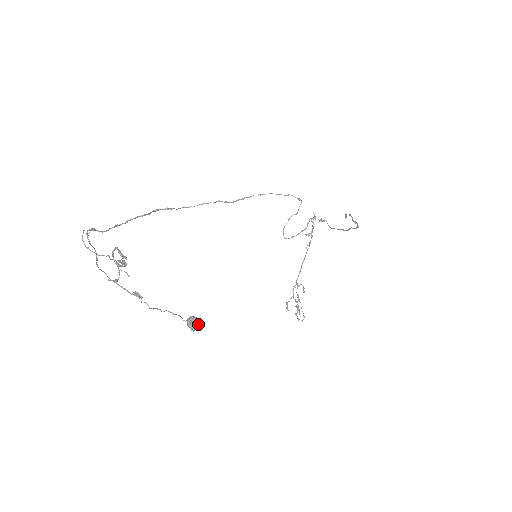
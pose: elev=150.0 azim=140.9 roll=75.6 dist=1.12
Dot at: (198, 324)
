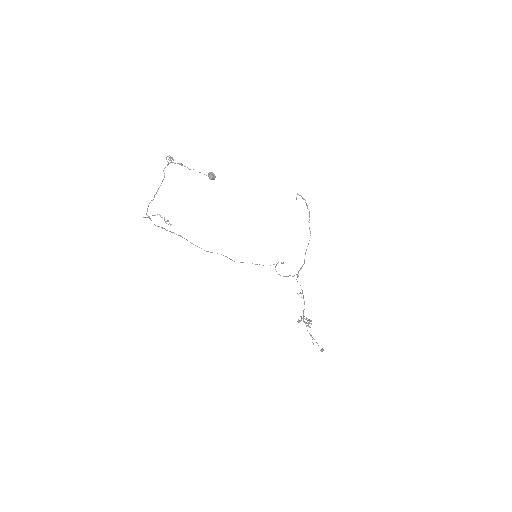
Dot at: (214, 174)
